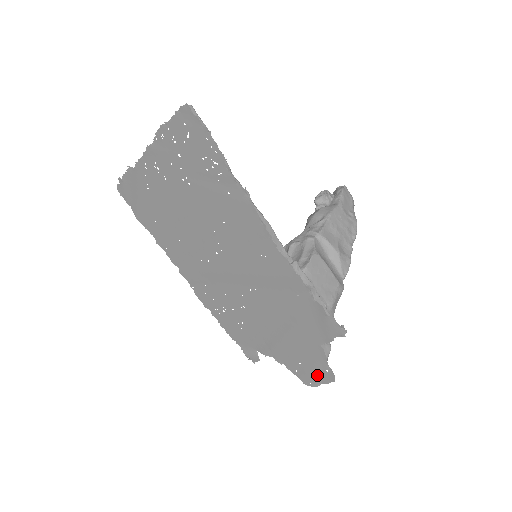
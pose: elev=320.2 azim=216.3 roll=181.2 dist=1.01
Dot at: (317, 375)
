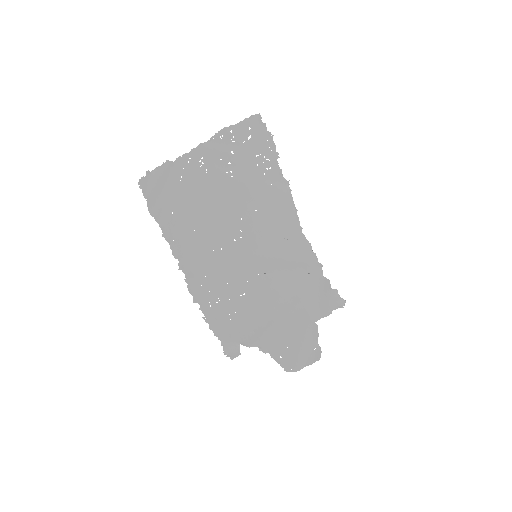
Dot at: (303, 357)
